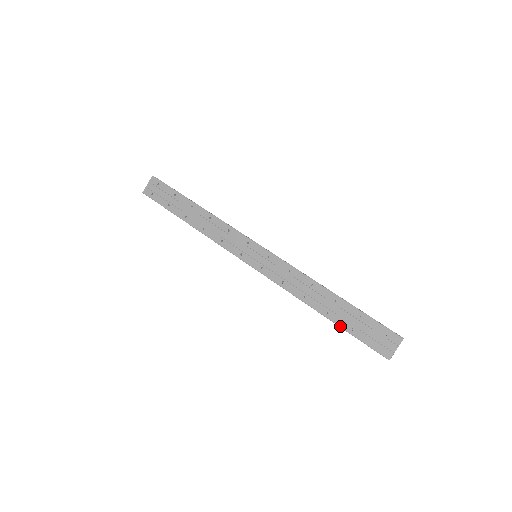
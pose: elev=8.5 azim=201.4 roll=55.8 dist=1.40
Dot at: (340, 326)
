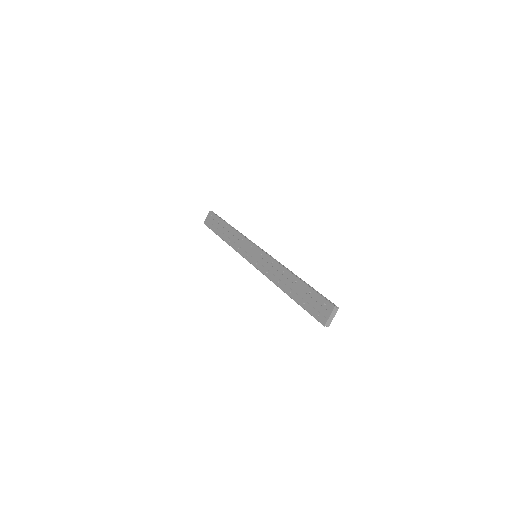
Dot at: (296, 302)
